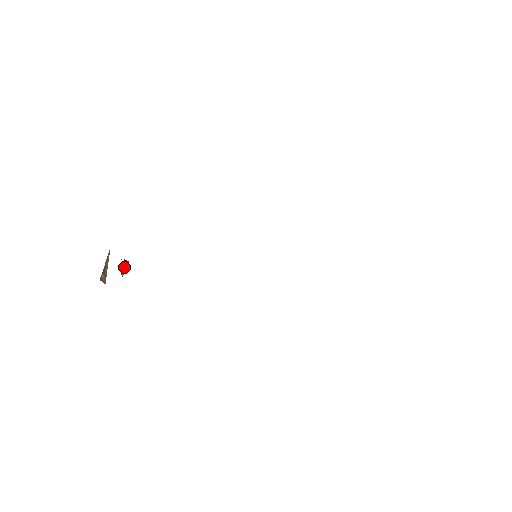
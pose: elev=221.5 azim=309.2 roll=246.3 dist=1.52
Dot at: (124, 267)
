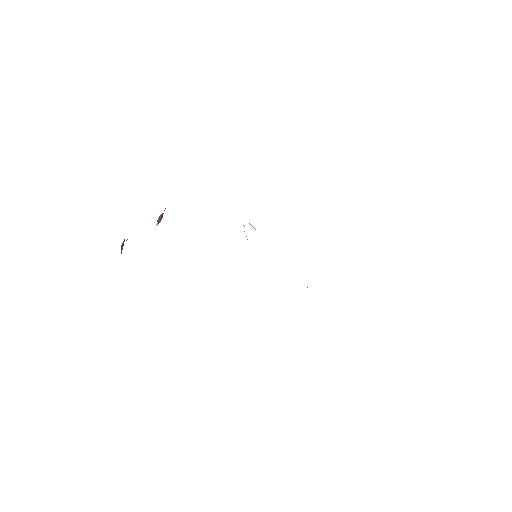
Dot at: (164, 210)
